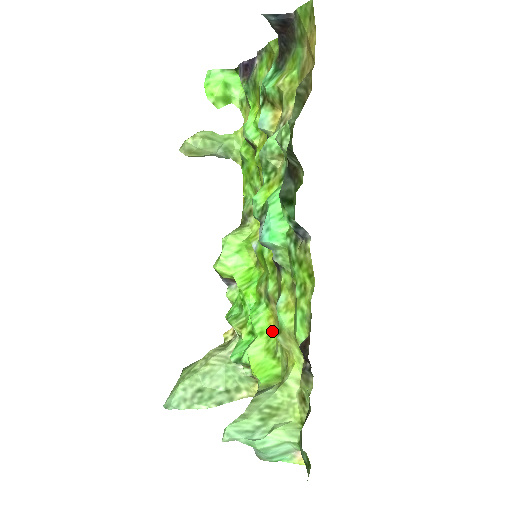
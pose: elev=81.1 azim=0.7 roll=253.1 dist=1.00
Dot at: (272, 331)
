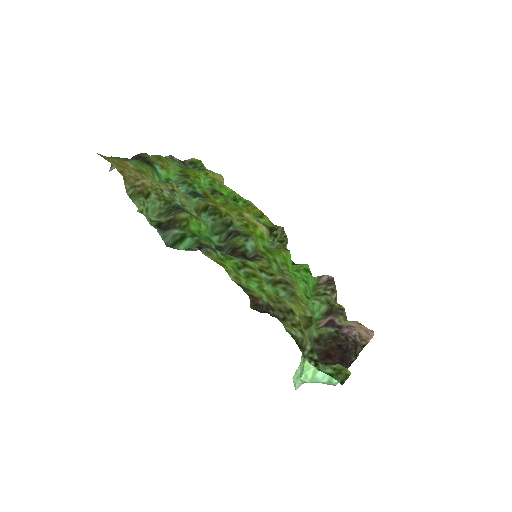
Dot at: (301, 291)
